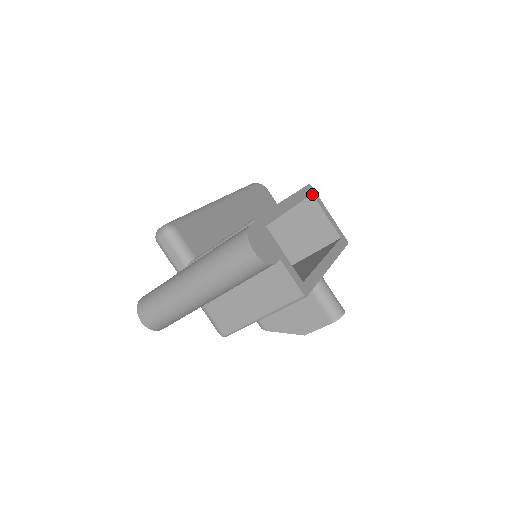
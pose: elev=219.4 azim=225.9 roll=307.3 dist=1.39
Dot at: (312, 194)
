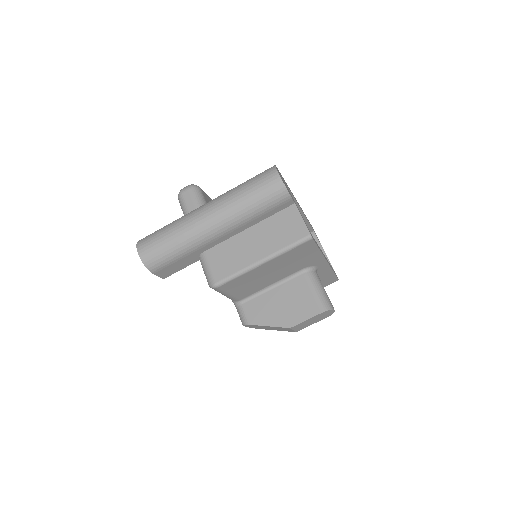
Dot at: (314, 231)
